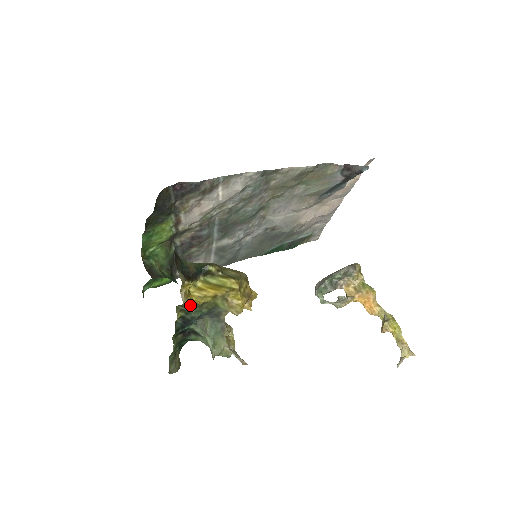
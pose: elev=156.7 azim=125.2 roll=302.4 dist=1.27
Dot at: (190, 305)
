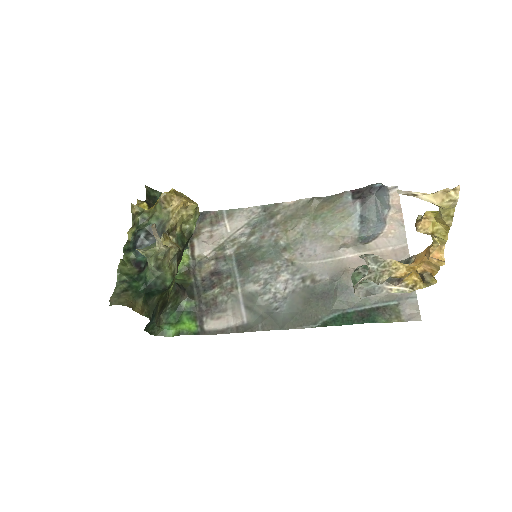
Dot at: (138, 213)
